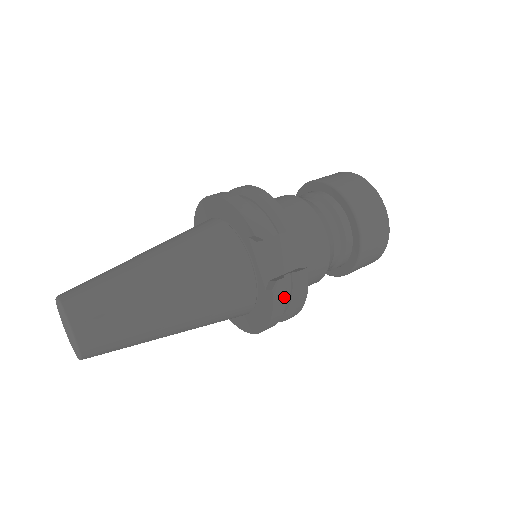
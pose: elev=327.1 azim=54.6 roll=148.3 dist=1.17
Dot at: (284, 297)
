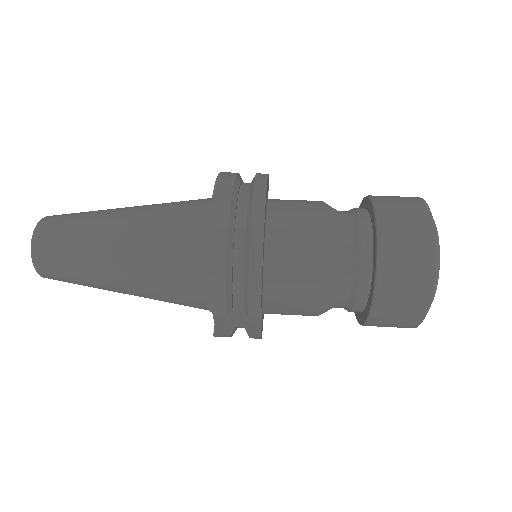
Dot at: occluded
